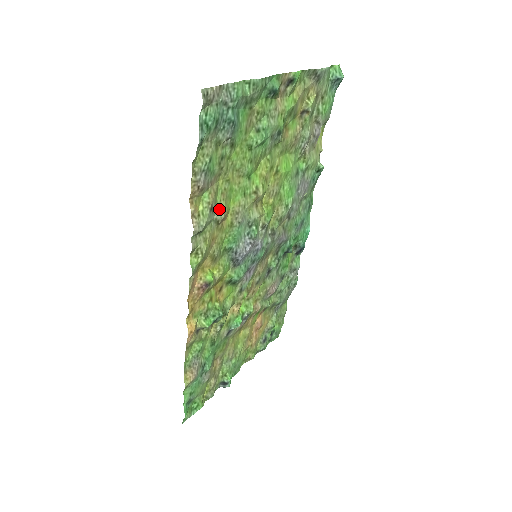
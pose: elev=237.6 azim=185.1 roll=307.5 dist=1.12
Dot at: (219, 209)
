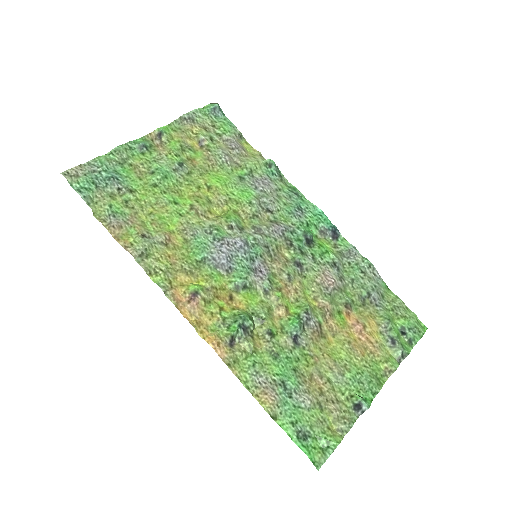
Dot at: (156, 234)
